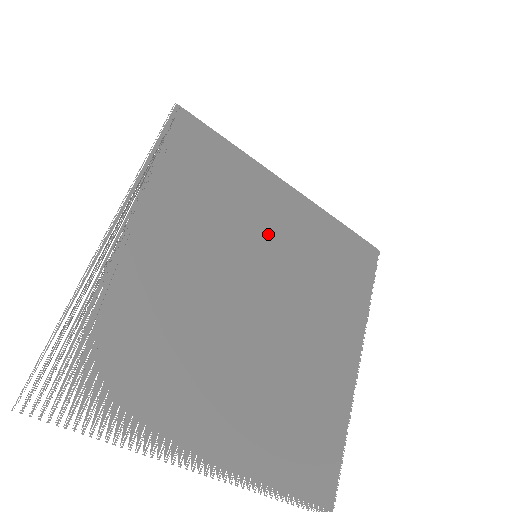
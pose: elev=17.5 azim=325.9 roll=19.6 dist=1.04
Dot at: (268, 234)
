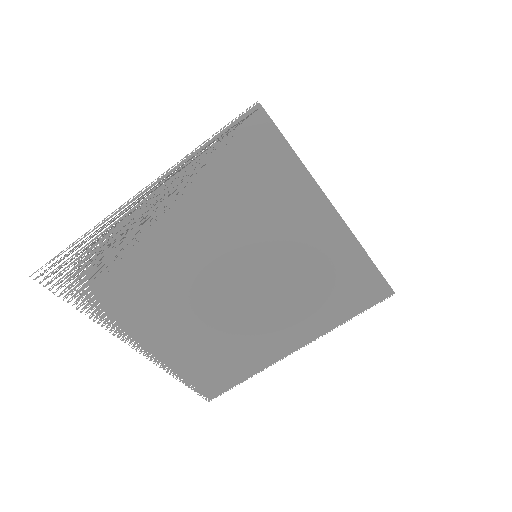
Dot at: (278, 247)
